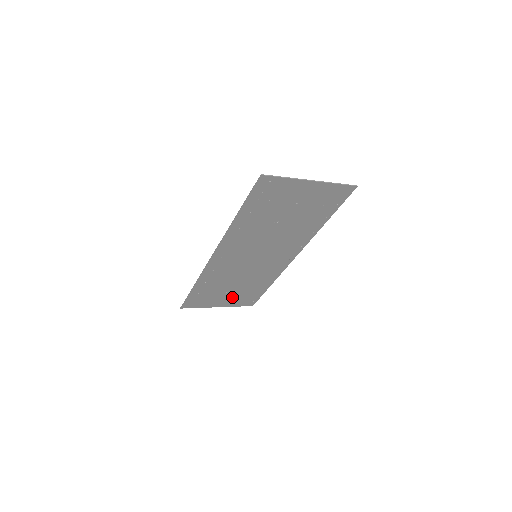
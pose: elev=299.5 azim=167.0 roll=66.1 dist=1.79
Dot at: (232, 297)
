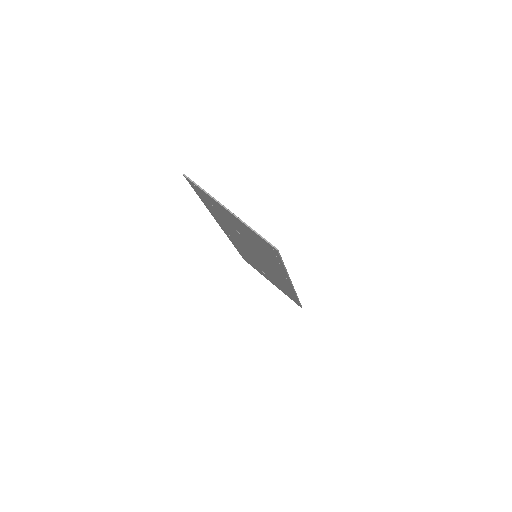
Dot at: (275, 283)
